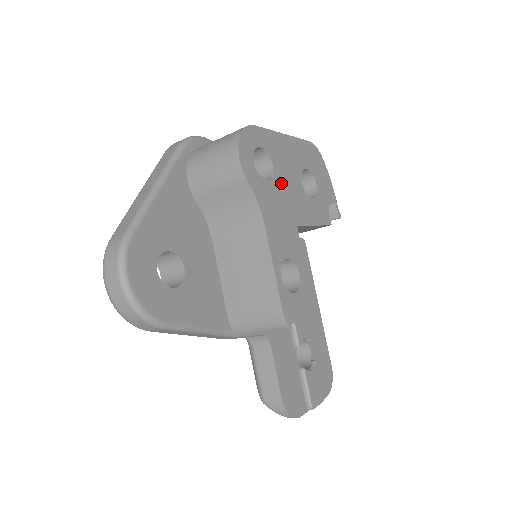
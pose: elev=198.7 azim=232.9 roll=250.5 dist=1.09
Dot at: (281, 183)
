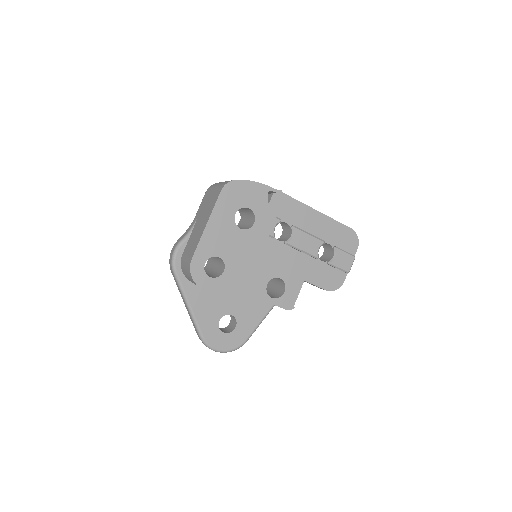
Dot at: (231, 256)
